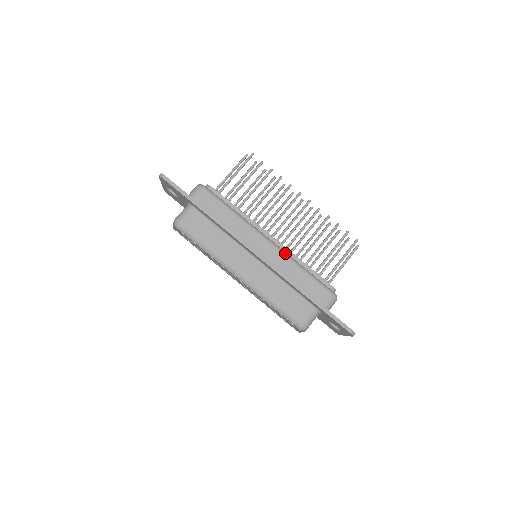
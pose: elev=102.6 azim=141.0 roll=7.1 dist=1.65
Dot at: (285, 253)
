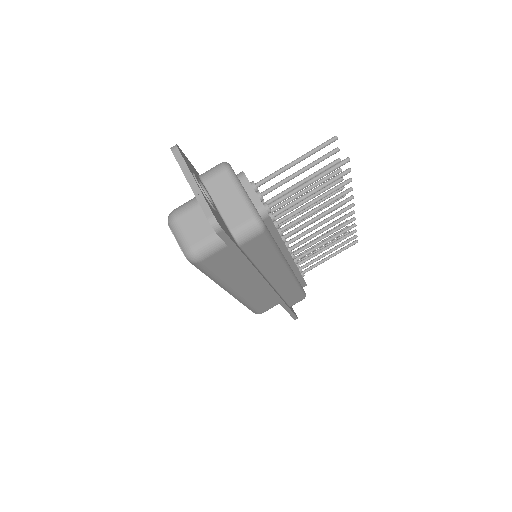
Dot at: (295, 278)
